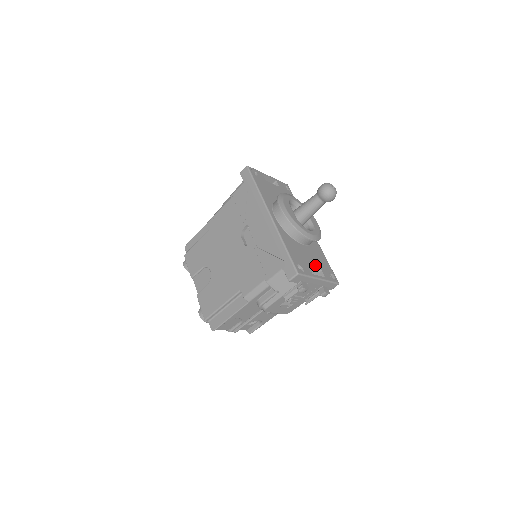
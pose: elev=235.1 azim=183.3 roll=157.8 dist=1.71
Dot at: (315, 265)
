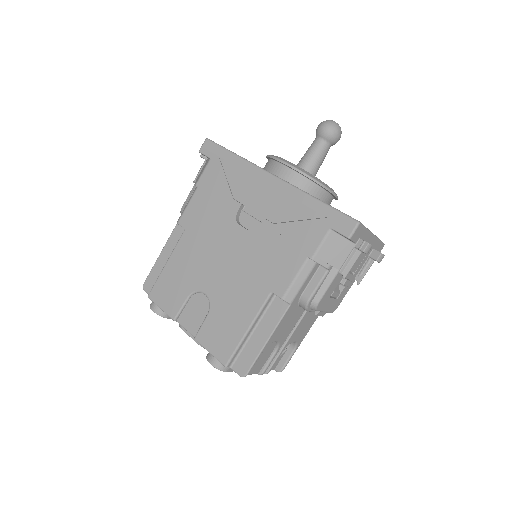
Dot at: occluded
